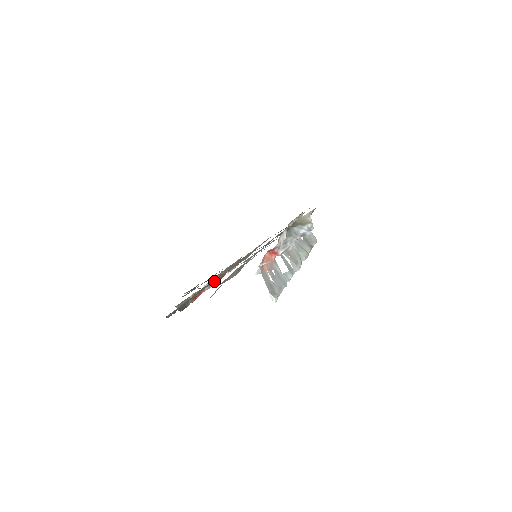
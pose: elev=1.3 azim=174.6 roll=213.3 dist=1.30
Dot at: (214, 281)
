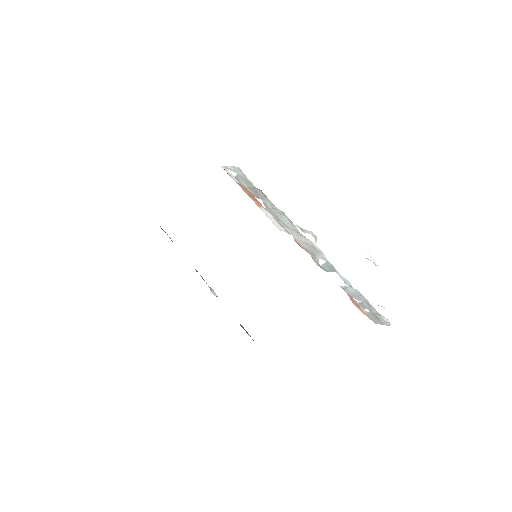
Dot at: occluded
